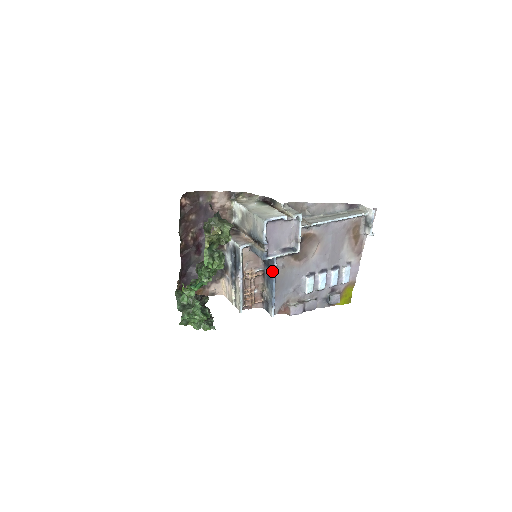
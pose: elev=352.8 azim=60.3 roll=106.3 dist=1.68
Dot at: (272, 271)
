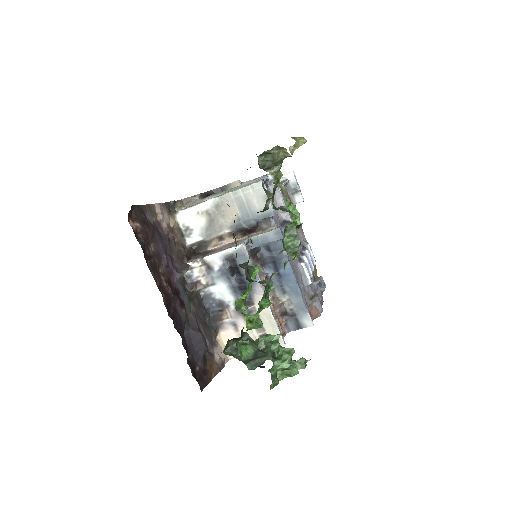
Dot at: occluded
